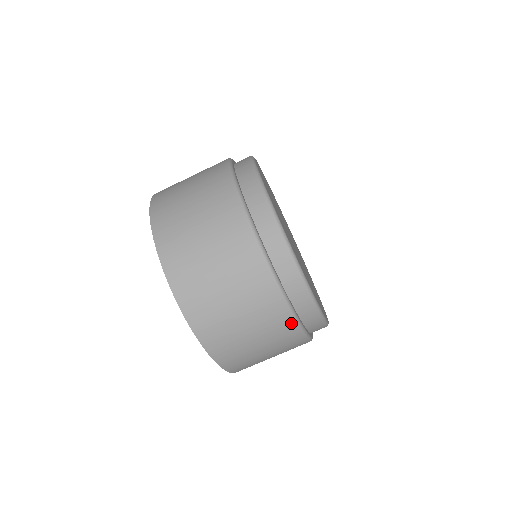
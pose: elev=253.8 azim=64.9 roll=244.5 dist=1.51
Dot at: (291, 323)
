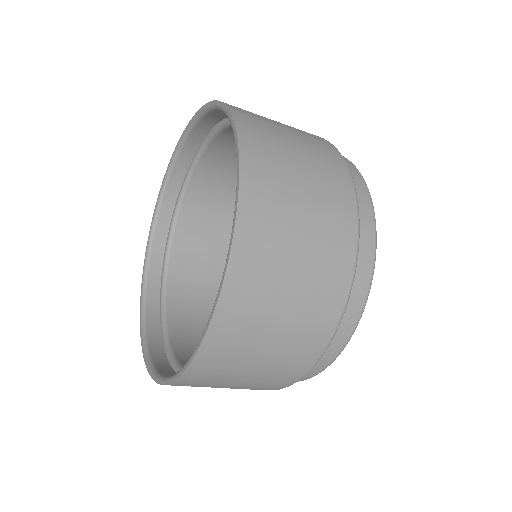
Dot at: occluded
